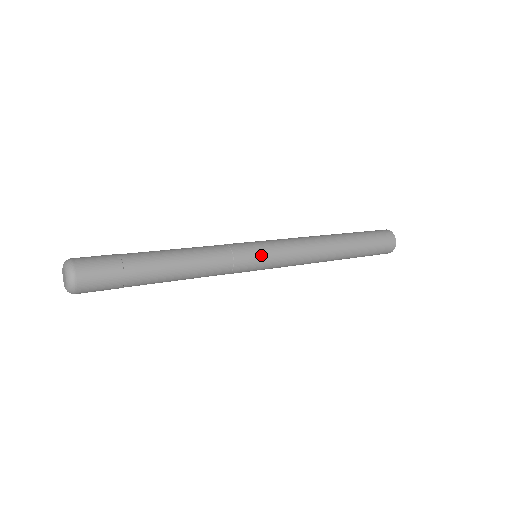
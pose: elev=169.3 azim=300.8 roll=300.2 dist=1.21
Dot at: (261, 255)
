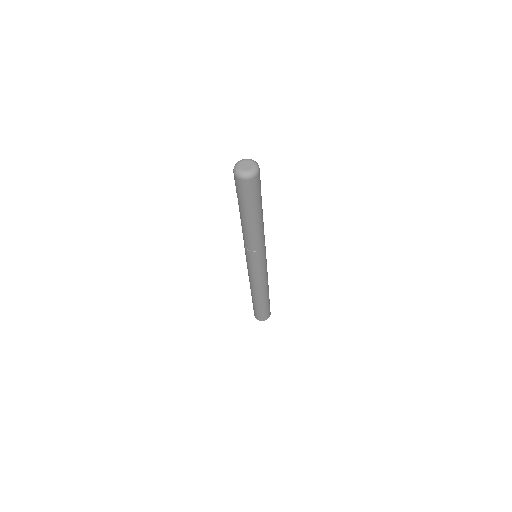
Dot at: occluded
